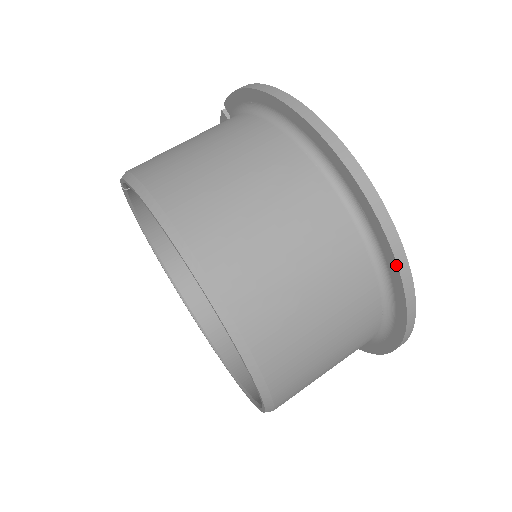
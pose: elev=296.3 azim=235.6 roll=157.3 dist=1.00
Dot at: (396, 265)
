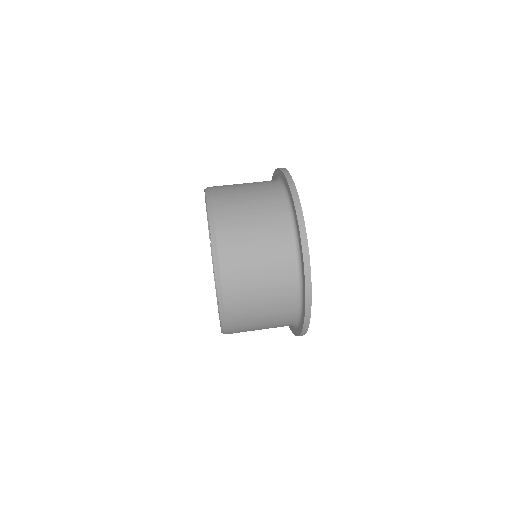
Dot at: (287, 182)
